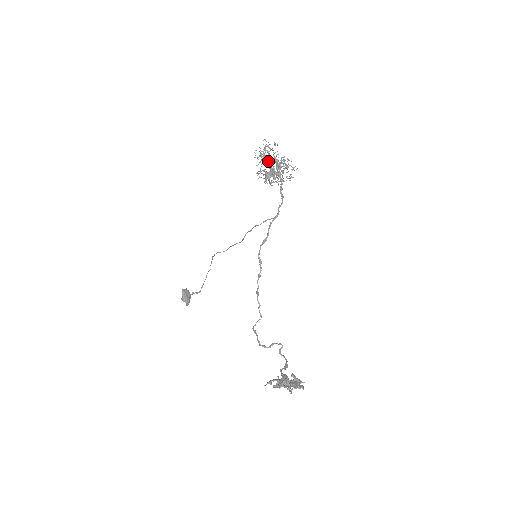
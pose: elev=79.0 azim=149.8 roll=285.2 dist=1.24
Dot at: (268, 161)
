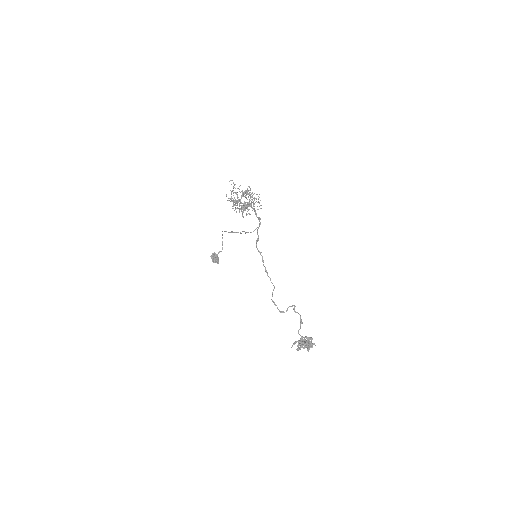
Dot at: occluded
